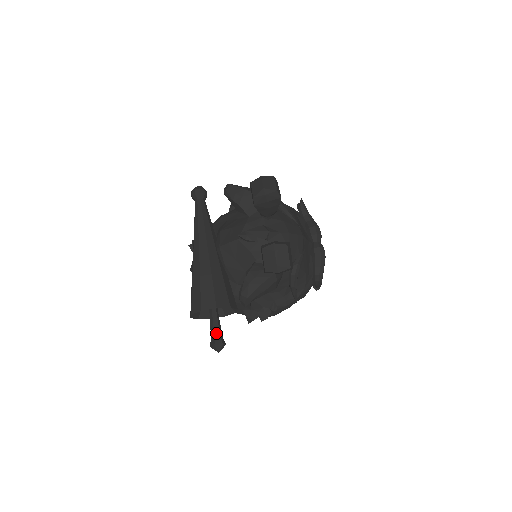
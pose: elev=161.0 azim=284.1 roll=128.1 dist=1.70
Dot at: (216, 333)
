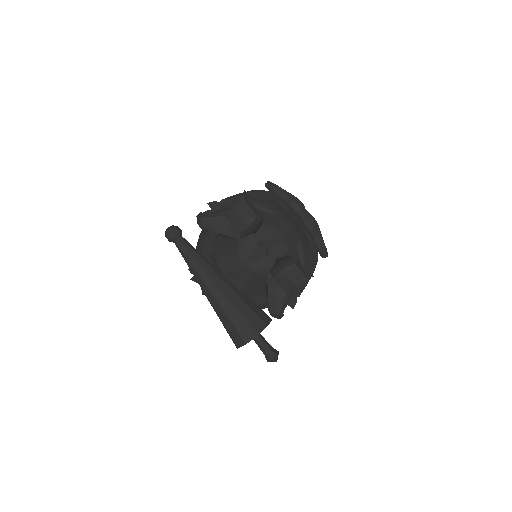
Dot at: (266, 349)
